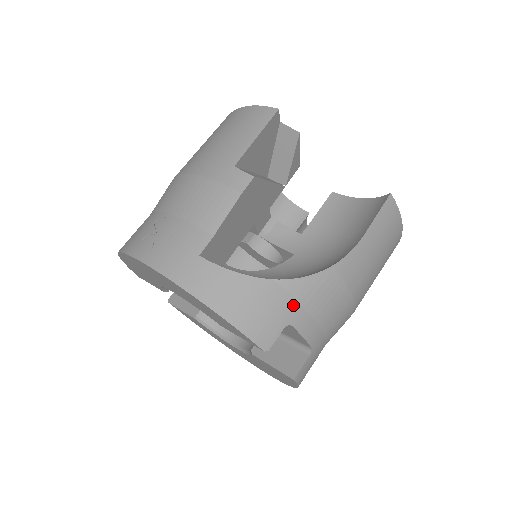
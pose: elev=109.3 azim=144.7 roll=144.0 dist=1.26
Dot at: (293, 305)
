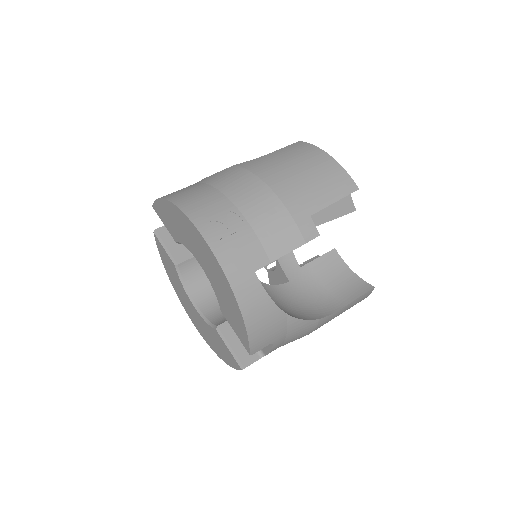
Dot at: (283, 333)
